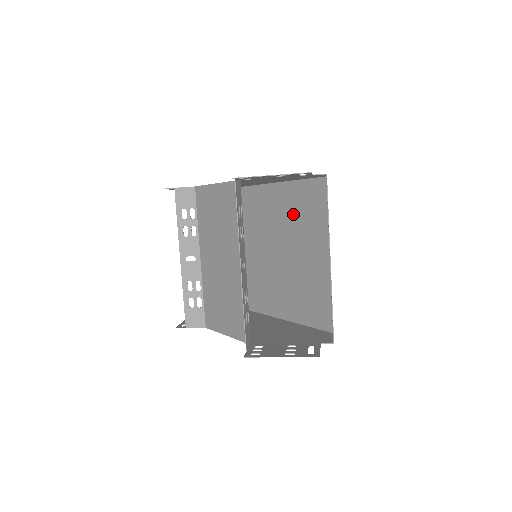
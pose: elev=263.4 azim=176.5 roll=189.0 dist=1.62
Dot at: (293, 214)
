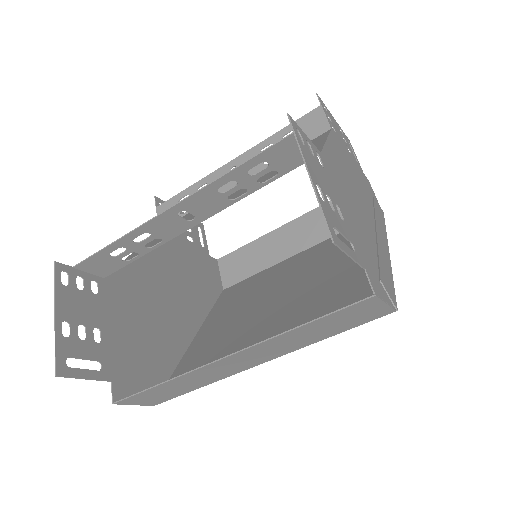
Dot at: (334, 289)
